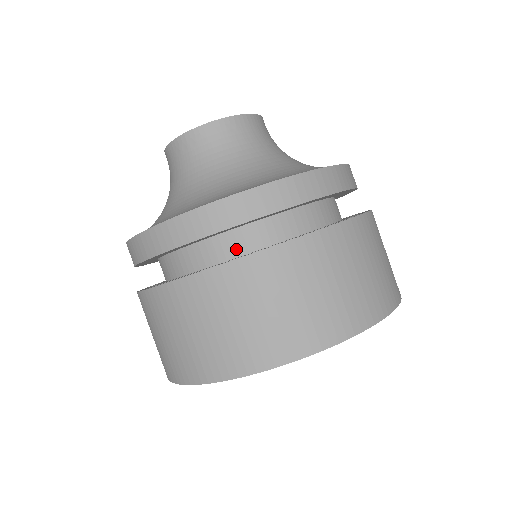
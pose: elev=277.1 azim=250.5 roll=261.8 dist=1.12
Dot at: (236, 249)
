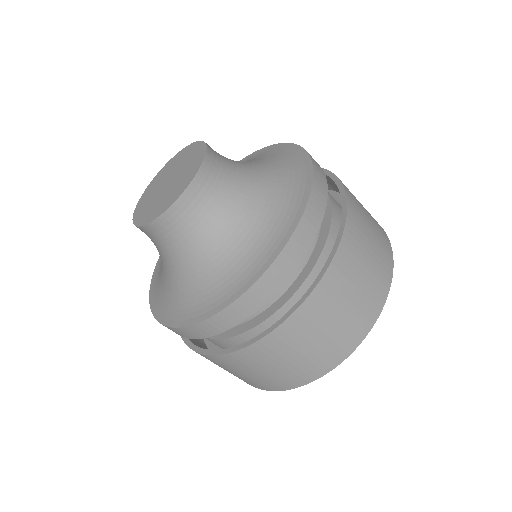
Dot at: occluded
